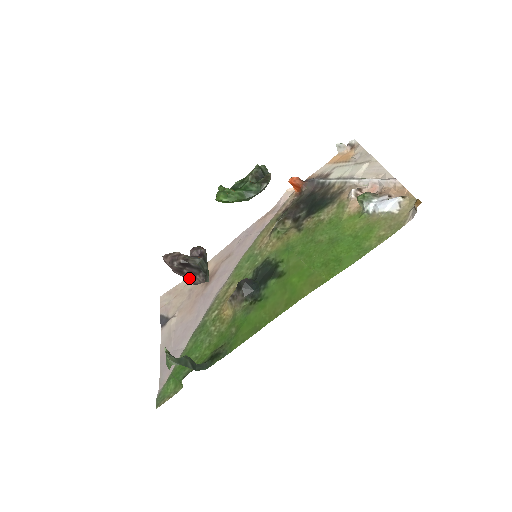
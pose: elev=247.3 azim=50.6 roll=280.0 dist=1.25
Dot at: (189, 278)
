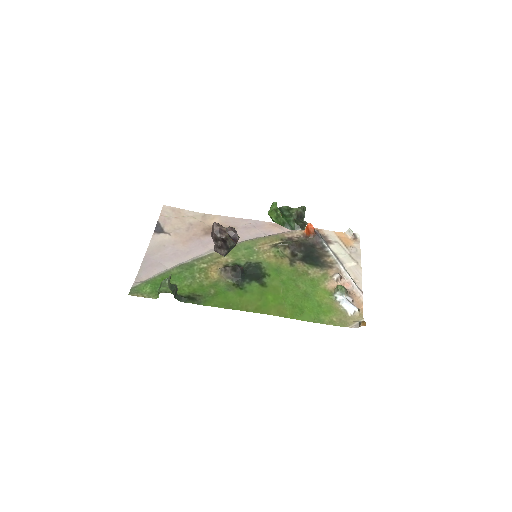
Dot at: (216, 246)
